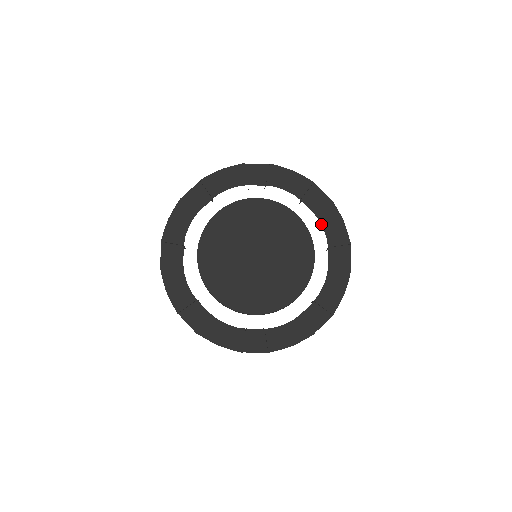
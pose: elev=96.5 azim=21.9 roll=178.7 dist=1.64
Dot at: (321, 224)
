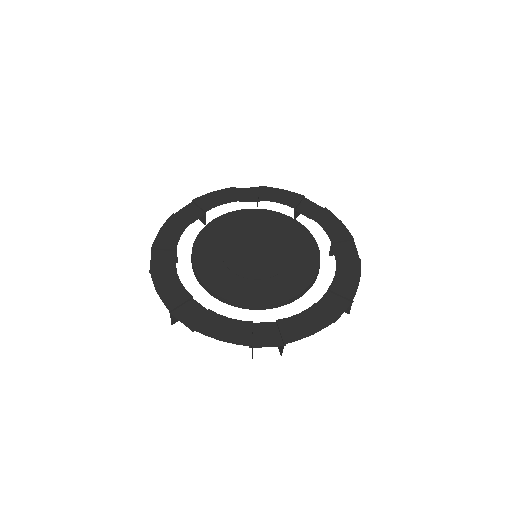
Dot at: occluded
